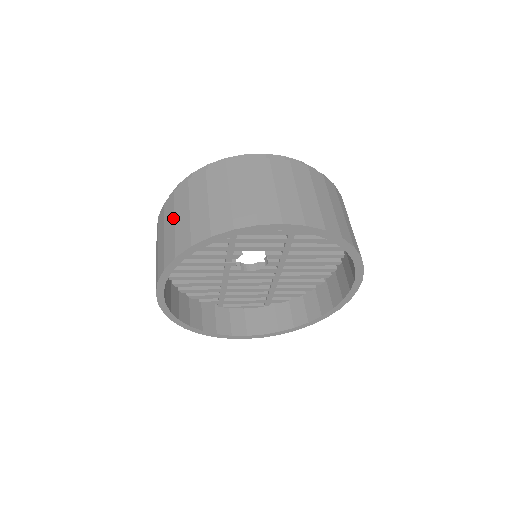
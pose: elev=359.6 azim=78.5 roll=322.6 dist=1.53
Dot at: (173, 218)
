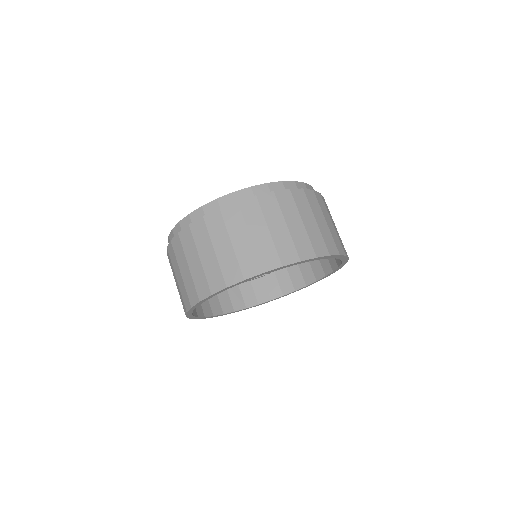
Dot at: (186, 262)
